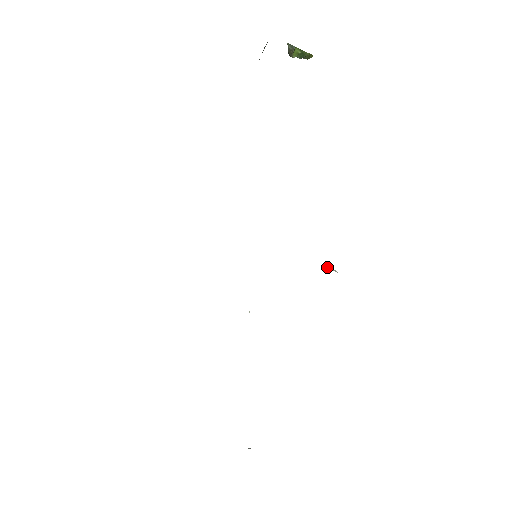
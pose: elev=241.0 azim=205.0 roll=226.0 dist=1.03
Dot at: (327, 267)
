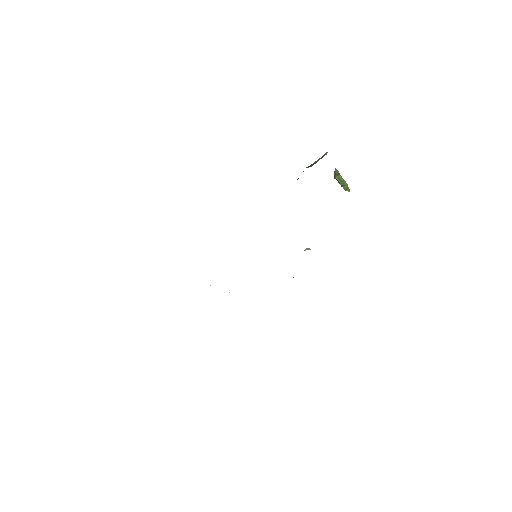
Dot at: occluded
